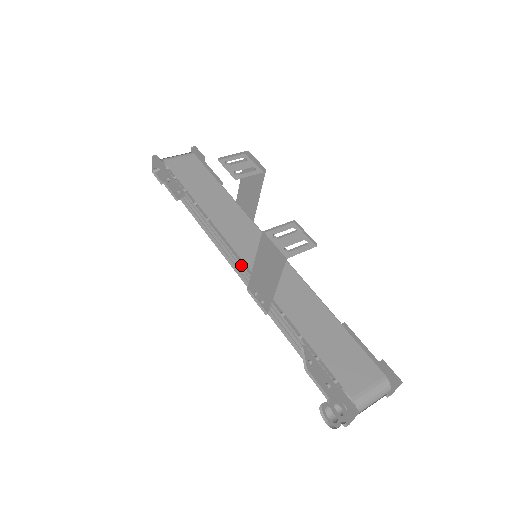
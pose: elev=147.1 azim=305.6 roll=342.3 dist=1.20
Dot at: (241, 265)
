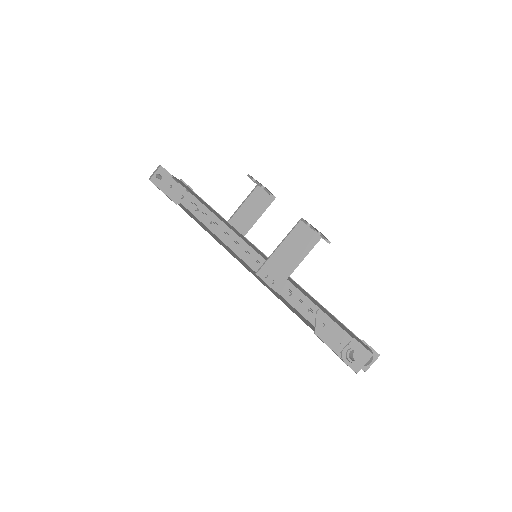
Dot at: (251, 254)
